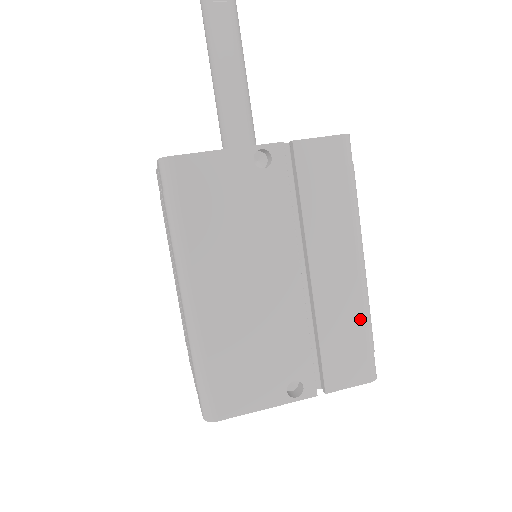
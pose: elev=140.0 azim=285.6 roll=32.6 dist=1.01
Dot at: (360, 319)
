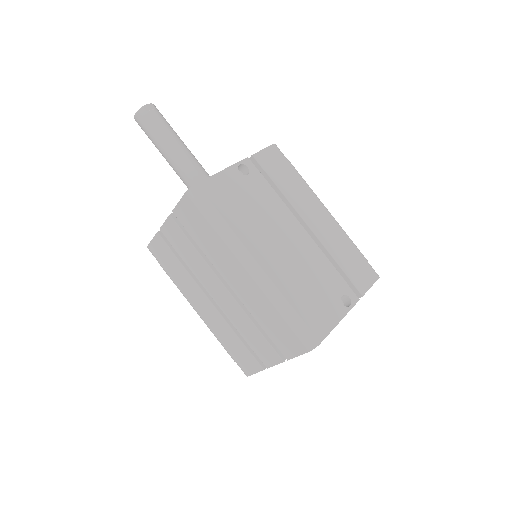
Dot at: (348, 242)
